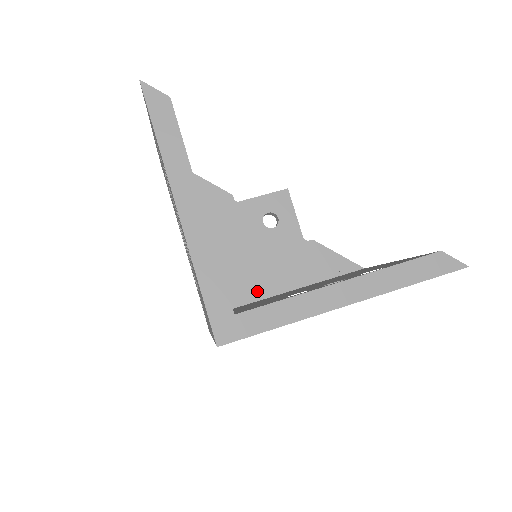
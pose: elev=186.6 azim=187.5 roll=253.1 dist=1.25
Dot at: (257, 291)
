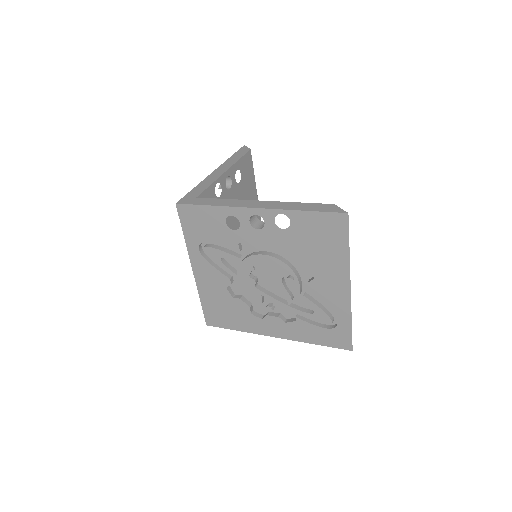
Dot at: occluded
